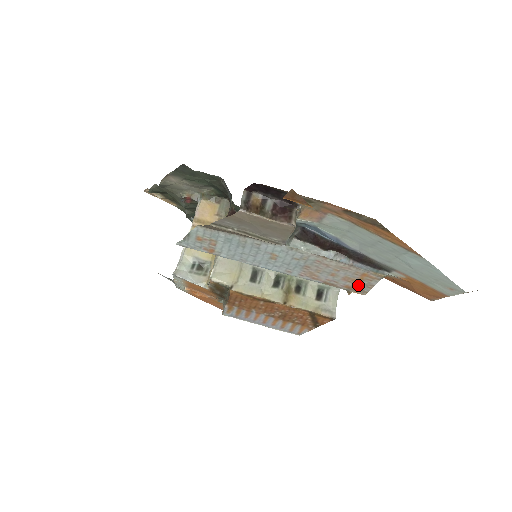
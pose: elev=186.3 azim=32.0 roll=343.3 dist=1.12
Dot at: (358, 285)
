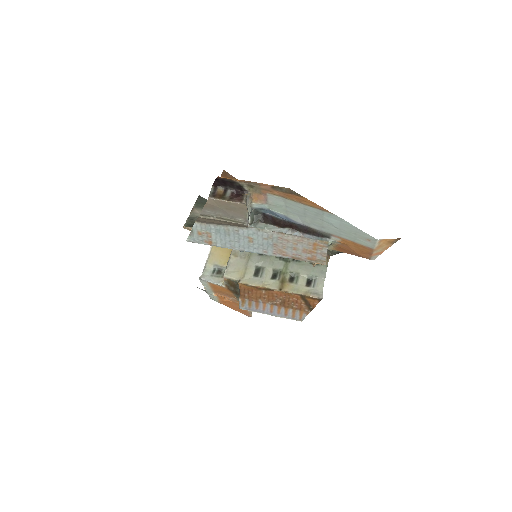
Dot at: (315, 255)
